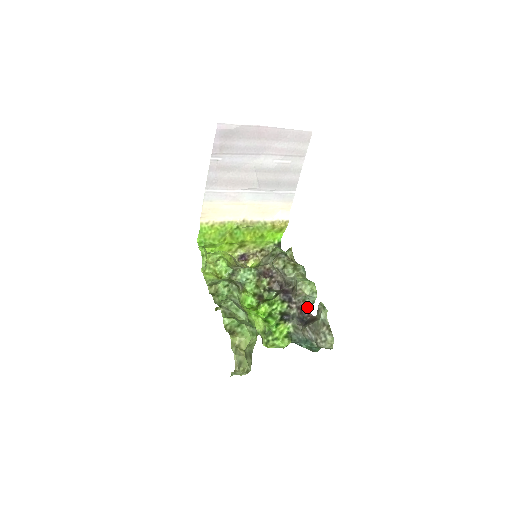
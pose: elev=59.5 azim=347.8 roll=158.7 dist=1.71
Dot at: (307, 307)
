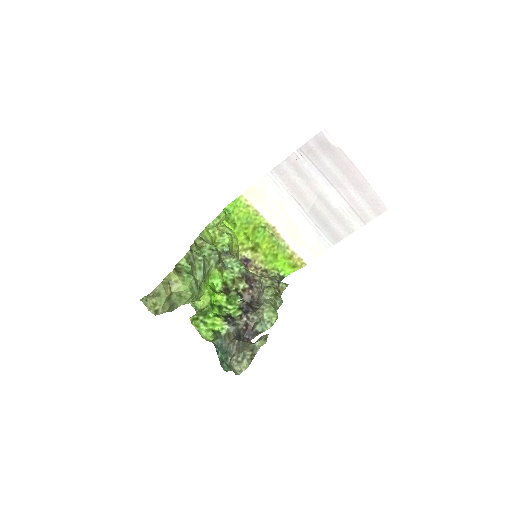
Dot at: (254, 331)
